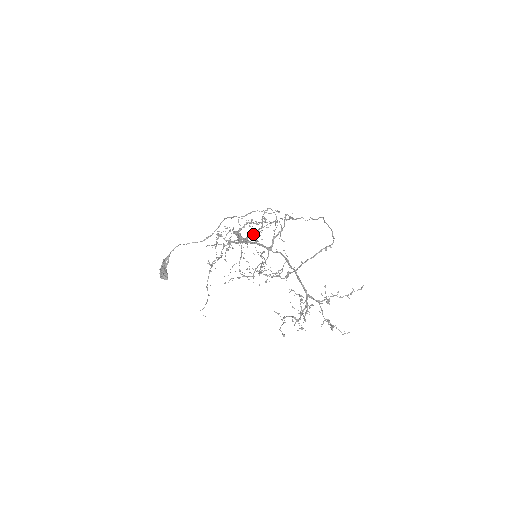
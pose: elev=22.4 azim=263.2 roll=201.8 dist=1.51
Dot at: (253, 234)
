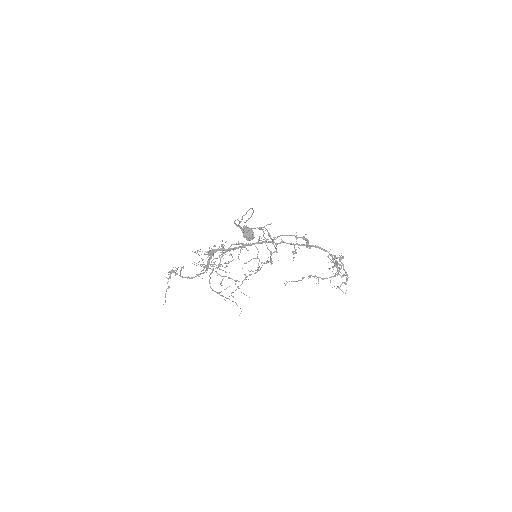
Dot at: occluded
